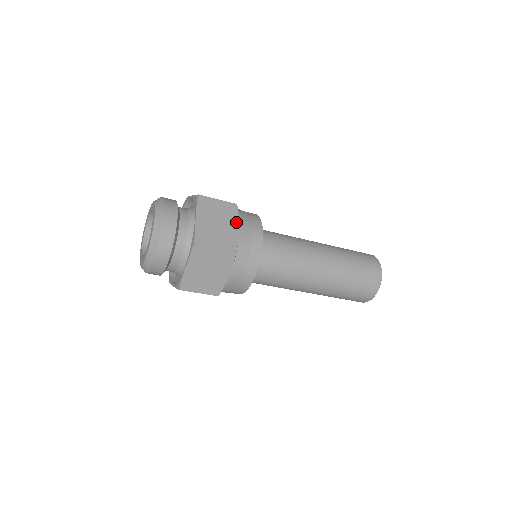
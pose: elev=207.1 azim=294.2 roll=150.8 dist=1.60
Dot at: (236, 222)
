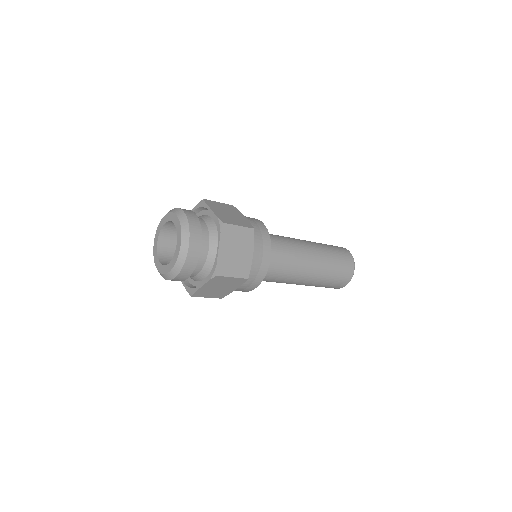
Dot at: (251, 248)
